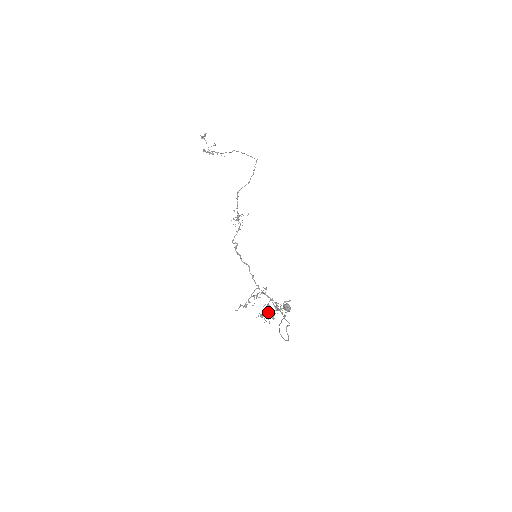
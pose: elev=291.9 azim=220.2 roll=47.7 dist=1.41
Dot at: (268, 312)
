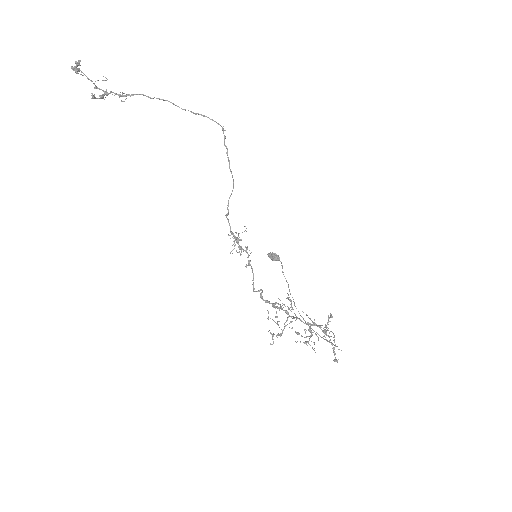
Dot at: (311, 336)
